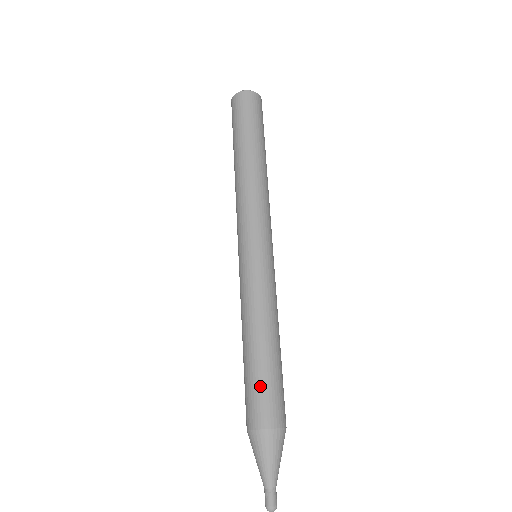
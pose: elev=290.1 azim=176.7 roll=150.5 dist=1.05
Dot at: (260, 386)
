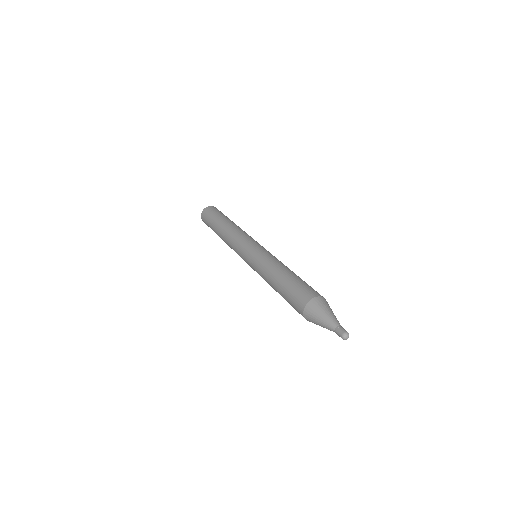
Dot at: (307, 284)
